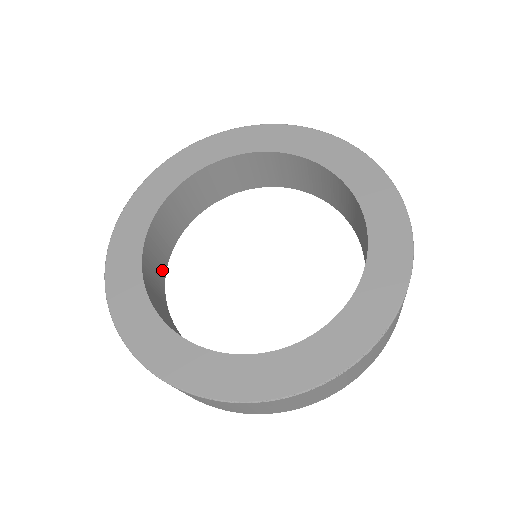
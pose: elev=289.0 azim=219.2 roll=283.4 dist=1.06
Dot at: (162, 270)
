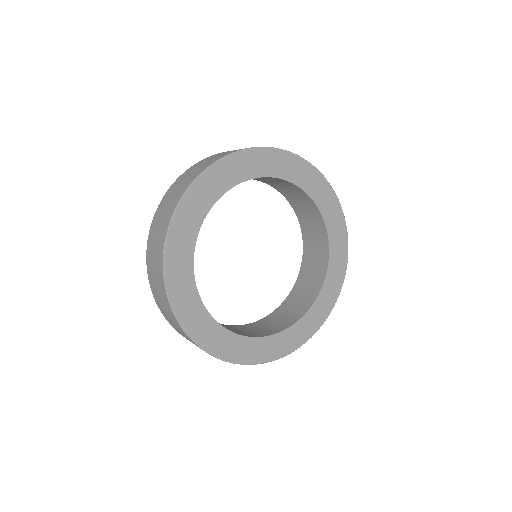
Dot at: occluded
